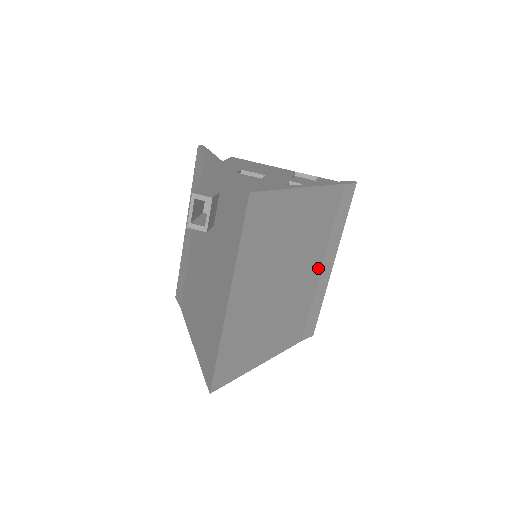
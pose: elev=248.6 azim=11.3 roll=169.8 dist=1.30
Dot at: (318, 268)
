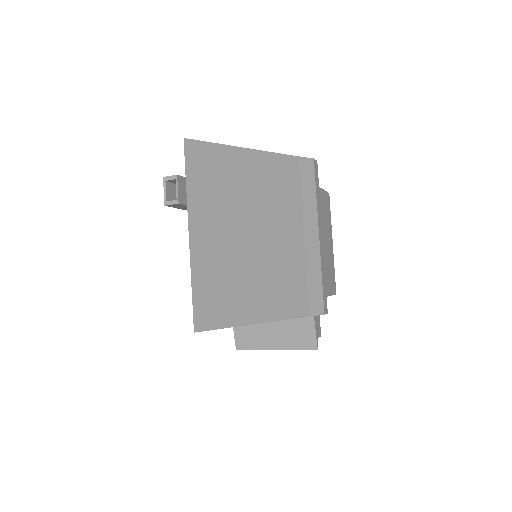
Dot at: (299, 235)
